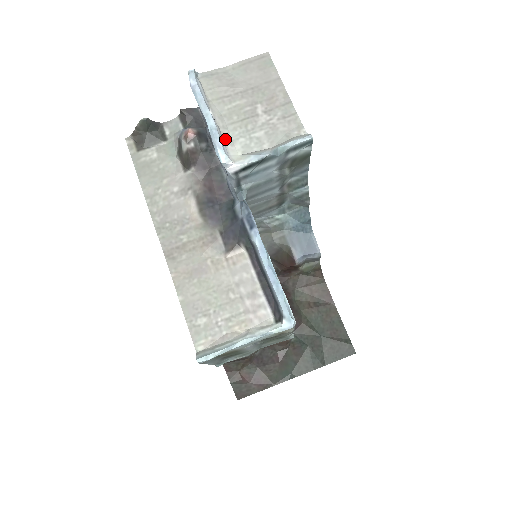
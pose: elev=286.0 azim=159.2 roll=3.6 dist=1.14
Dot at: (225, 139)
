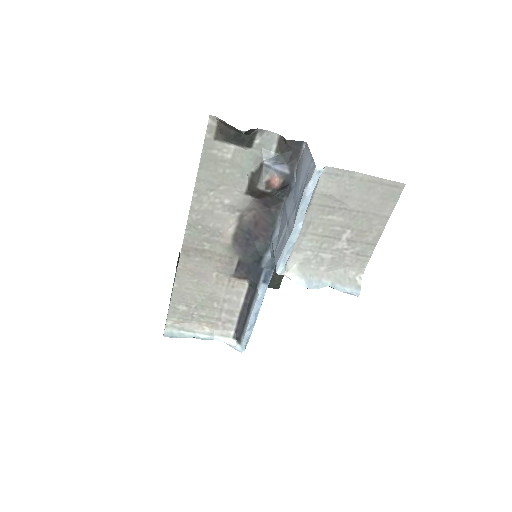
Dot at: (296, 245)
